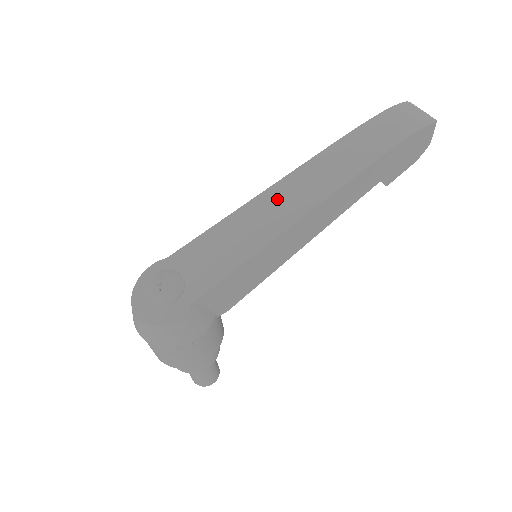
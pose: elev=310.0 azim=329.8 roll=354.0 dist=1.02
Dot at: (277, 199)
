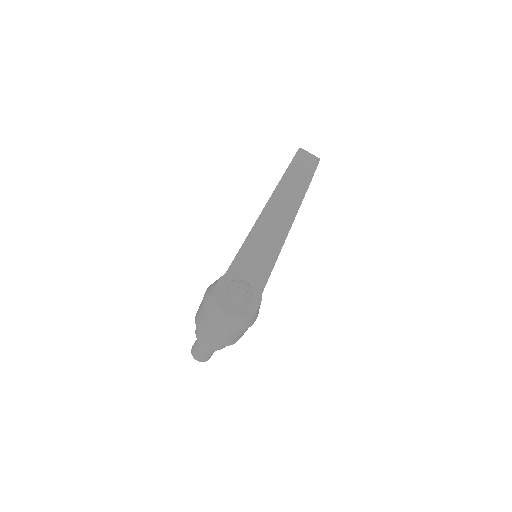
Dot at: (271, 218)
